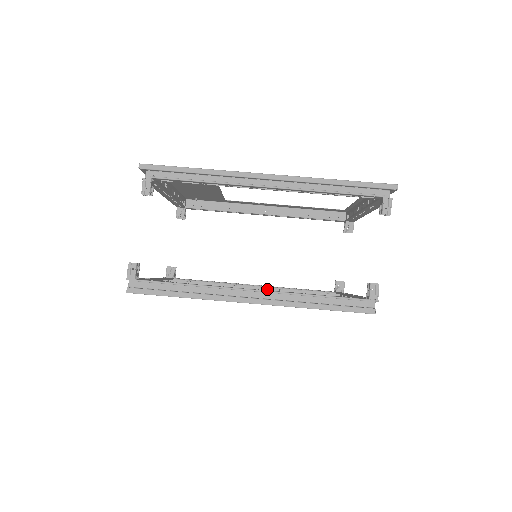
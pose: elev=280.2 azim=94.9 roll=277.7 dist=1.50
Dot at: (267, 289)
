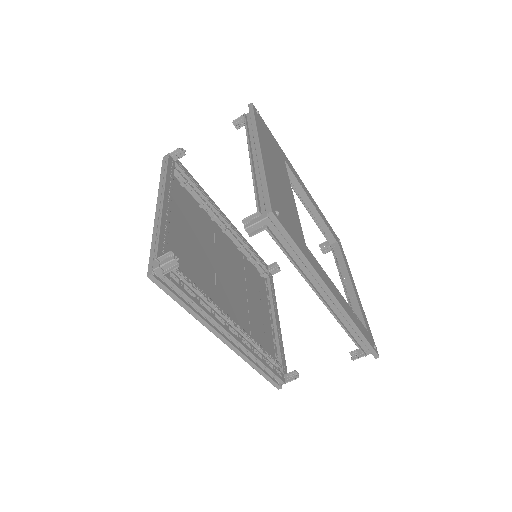
Dot at: (232, 238)
